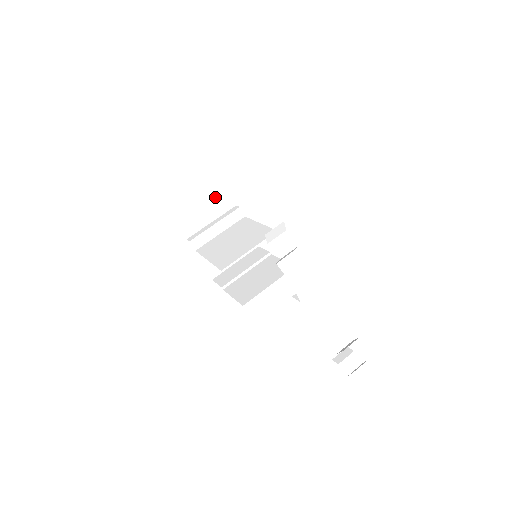
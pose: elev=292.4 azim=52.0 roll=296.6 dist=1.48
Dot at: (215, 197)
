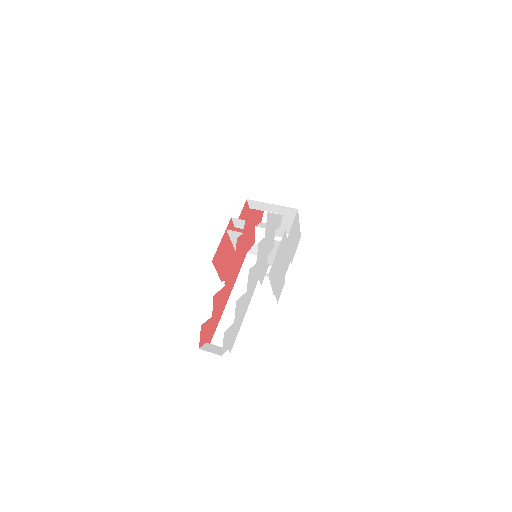
Dot at: occluded
